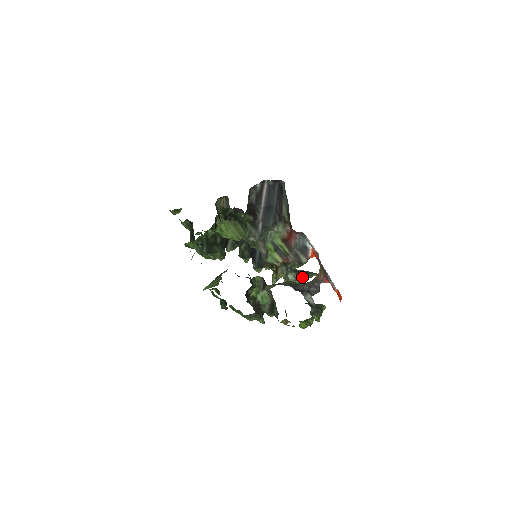
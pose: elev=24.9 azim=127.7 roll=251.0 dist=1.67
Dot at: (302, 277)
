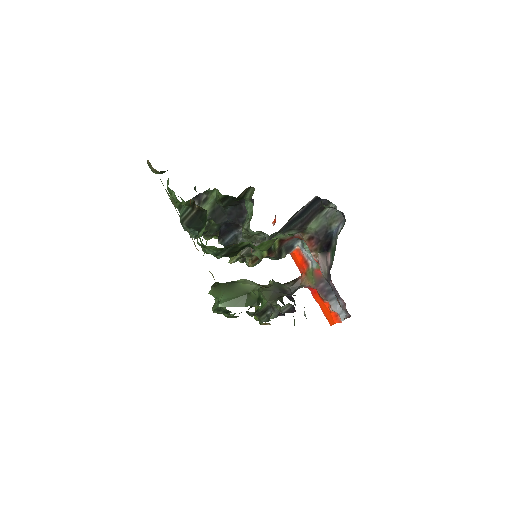
Dot at: occluded
